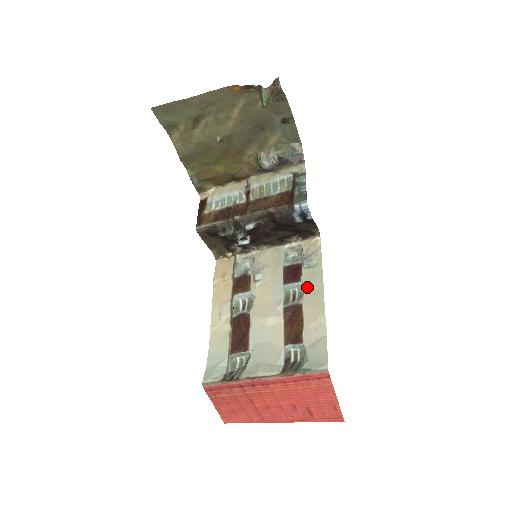
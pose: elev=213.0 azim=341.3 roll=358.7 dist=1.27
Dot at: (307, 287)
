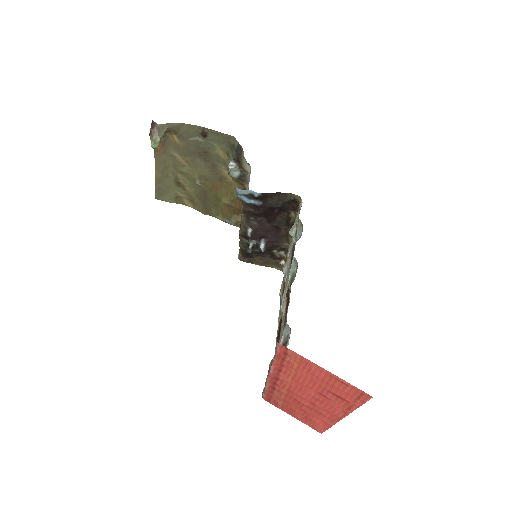
Dot at: occluded
